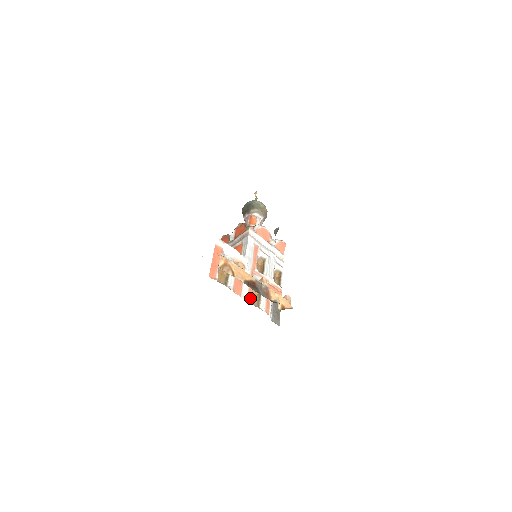
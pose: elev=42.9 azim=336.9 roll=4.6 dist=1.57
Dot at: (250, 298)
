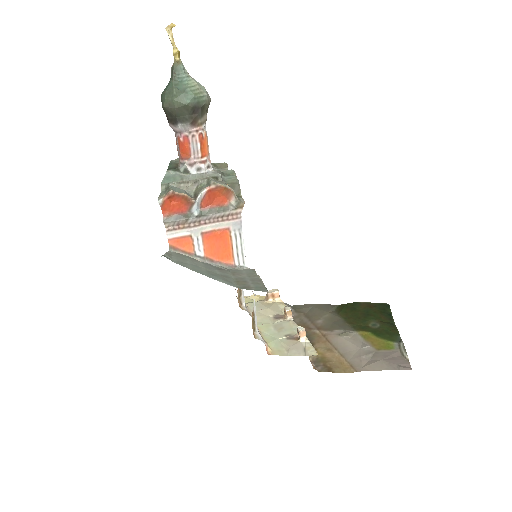
Dot at: occluded
